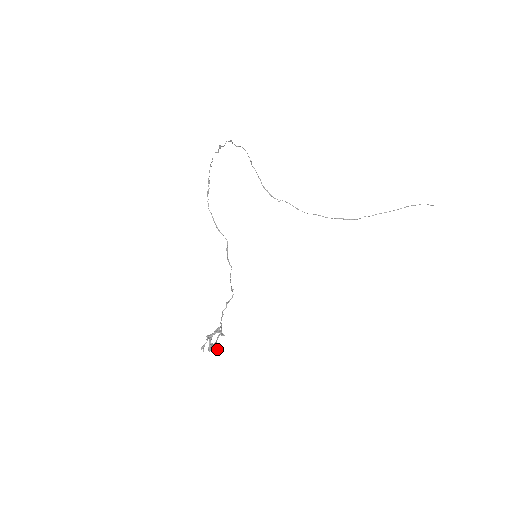
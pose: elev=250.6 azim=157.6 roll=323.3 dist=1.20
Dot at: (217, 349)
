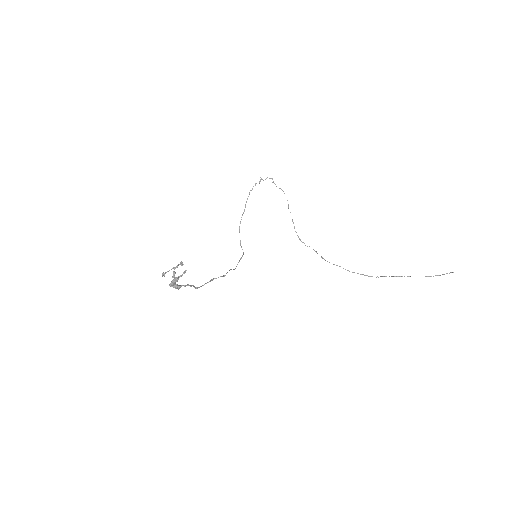
Dot at: (175, 281)
